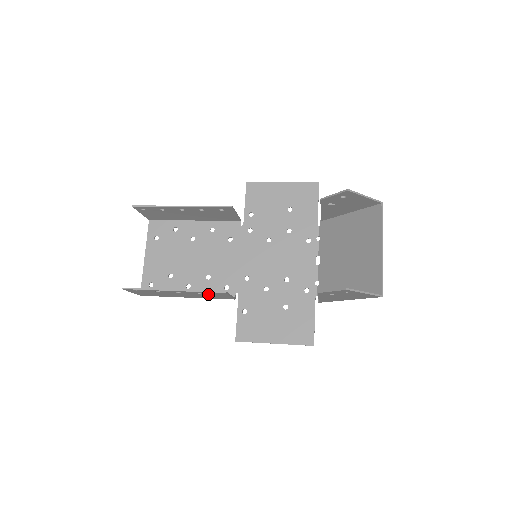
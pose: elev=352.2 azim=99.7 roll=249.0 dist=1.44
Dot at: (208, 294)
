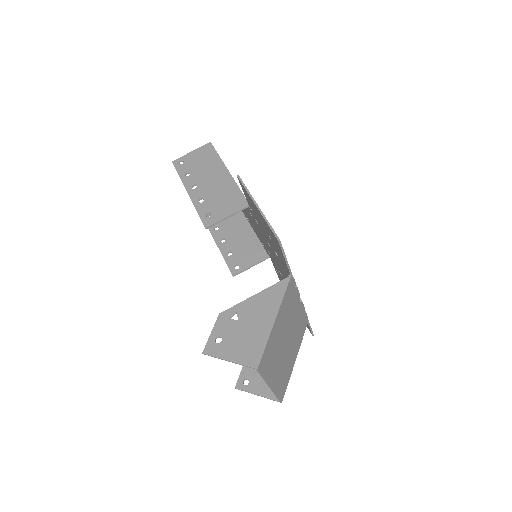
Dot at: (238, 256)
